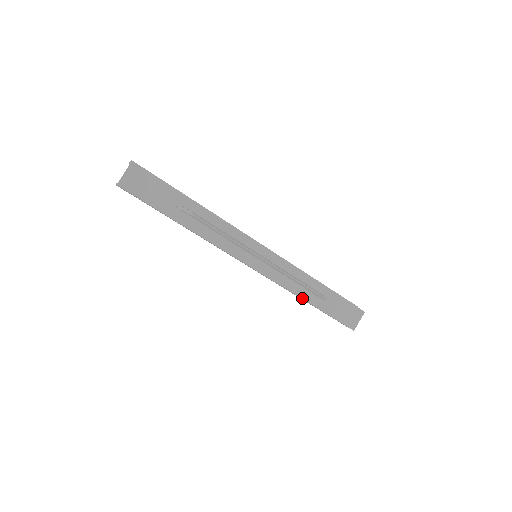
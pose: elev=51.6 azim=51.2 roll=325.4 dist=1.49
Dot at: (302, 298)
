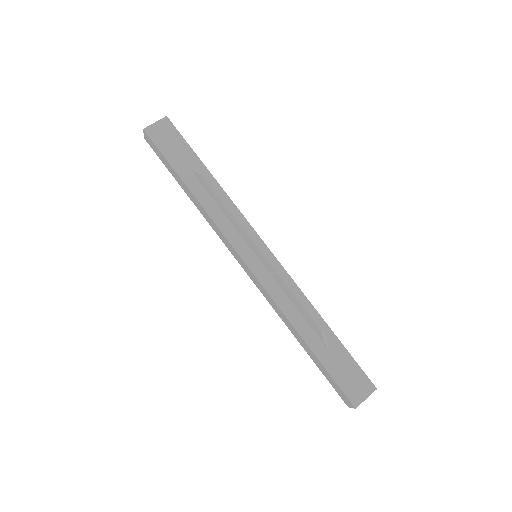
Dot at: (296, 328)
